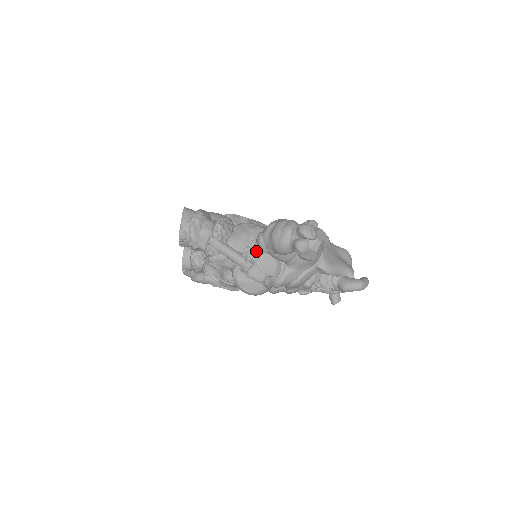
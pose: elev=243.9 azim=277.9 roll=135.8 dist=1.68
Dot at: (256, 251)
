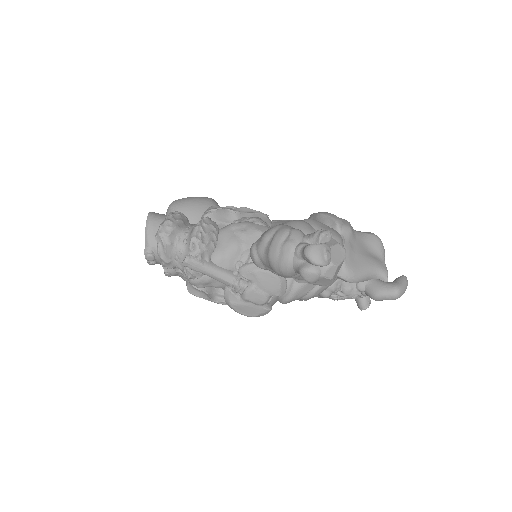
Dot at: (251, 268)
